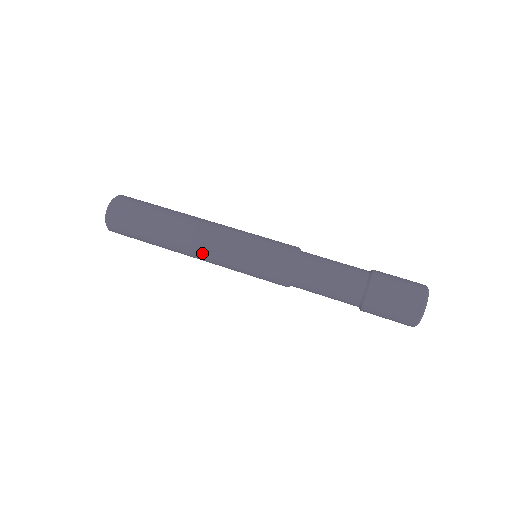
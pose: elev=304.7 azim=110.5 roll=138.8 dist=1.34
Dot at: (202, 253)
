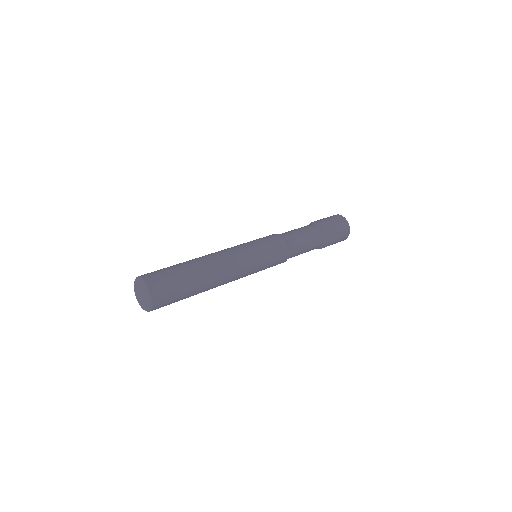
Dot at: (230, 257)
